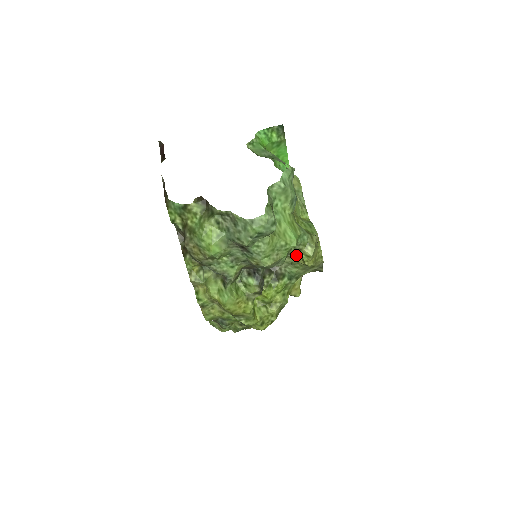
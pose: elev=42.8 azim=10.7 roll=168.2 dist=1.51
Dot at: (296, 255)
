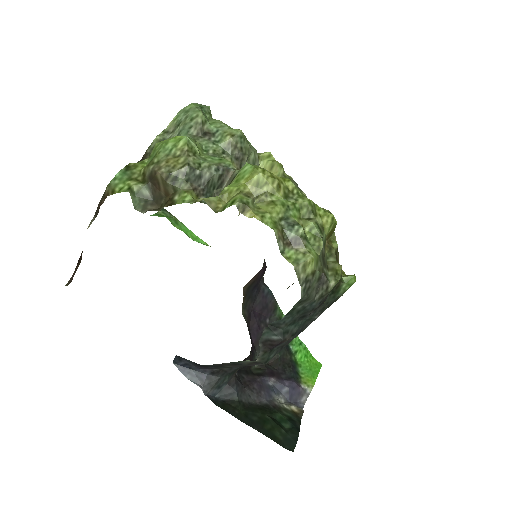
Dot at: occluded
